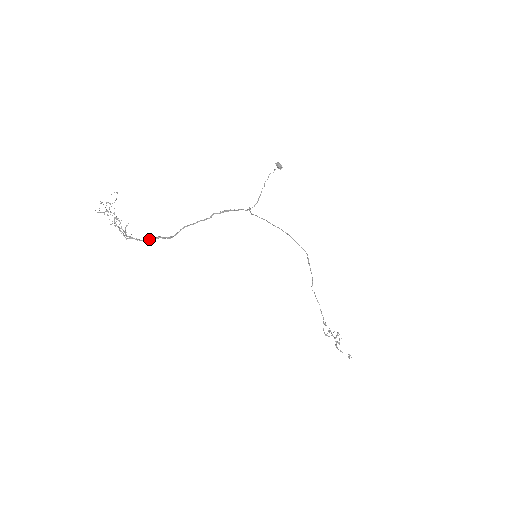
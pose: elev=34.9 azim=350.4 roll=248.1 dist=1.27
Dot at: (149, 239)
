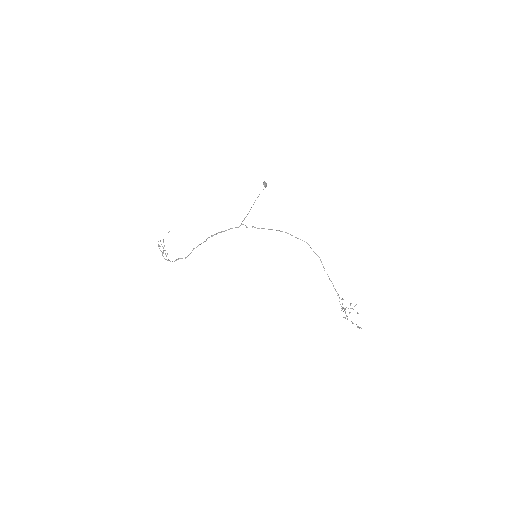
Dot at: (175, 260)
